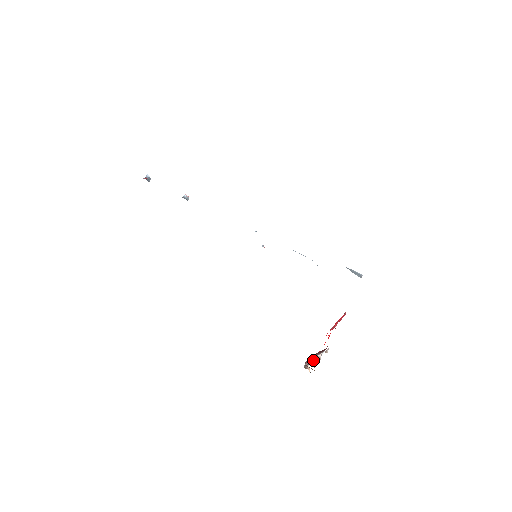
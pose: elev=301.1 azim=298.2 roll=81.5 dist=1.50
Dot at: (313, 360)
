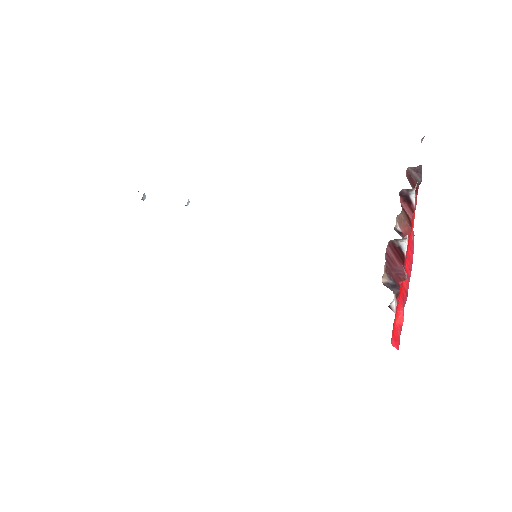
Dot at: (400, 234)
